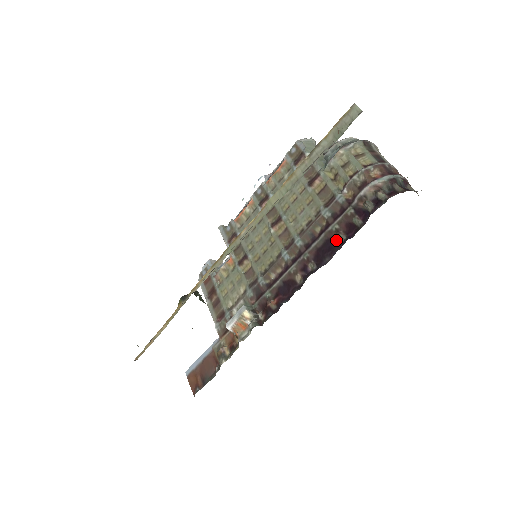
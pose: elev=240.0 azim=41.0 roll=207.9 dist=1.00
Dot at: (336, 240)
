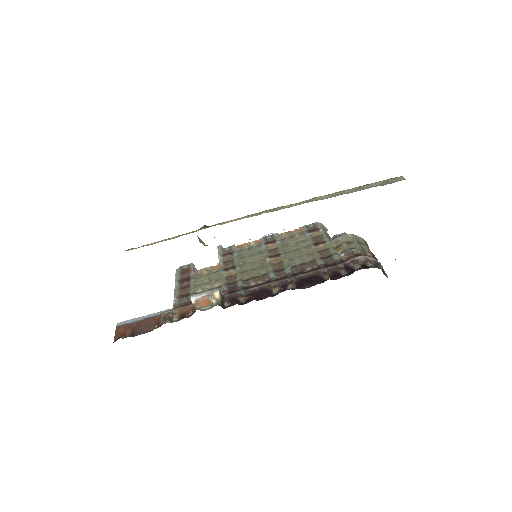
Dot at: (321, 278)
